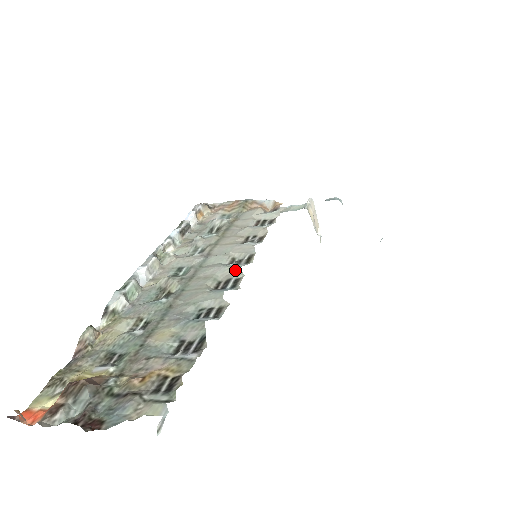
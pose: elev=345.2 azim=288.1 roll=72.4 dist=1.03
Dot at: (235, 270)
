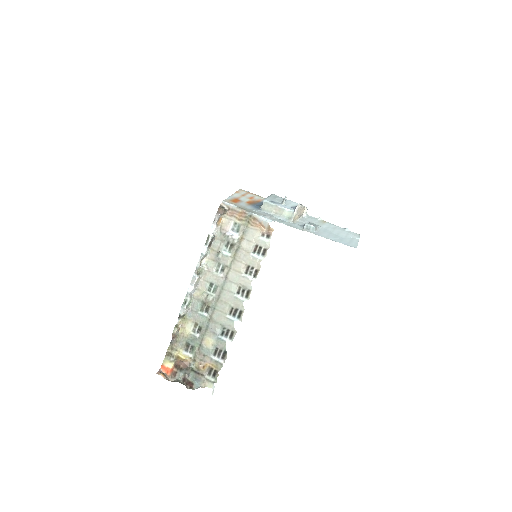
Dot at: (240, 303)
